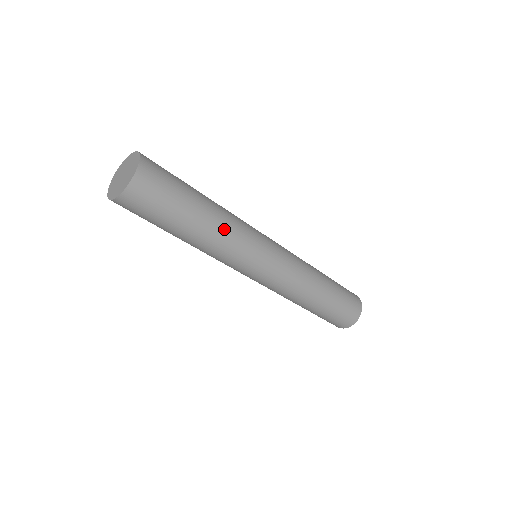
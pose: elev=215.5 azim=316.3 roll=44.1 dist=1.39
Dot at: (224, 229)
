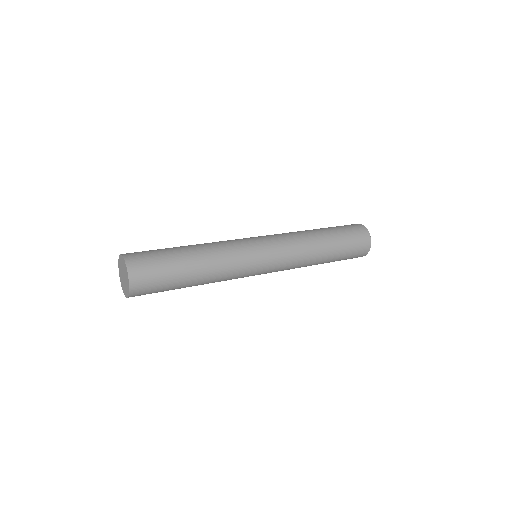
Dot at: (215, 259)
